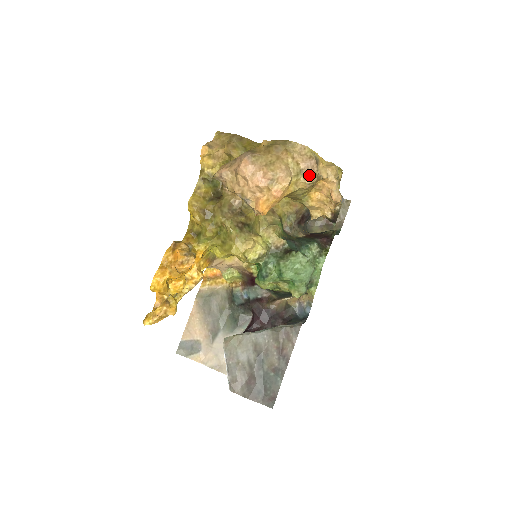
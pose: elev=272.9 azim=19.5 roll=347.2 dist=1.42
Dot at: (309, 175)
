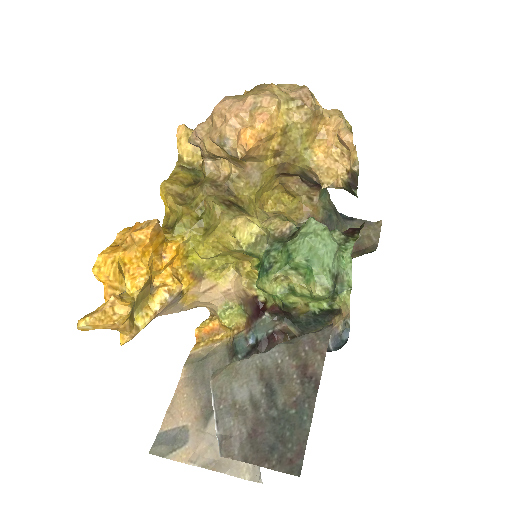
Dot at: (303, 102)
